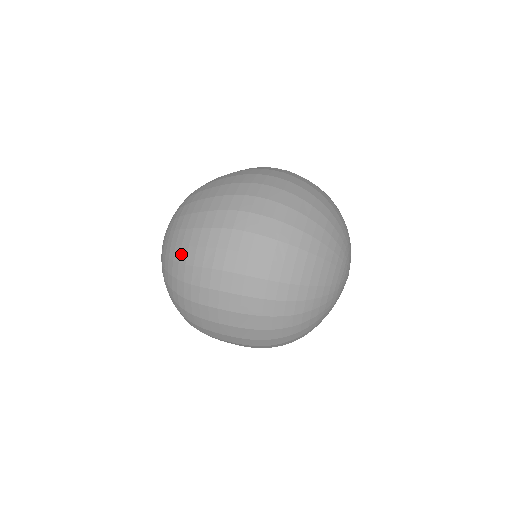
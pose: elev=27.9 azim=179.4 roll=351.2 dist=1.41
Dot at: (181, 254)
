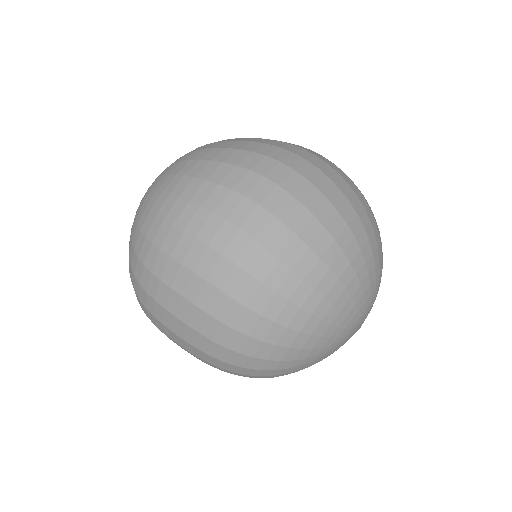
Dot at: (194, 167)
